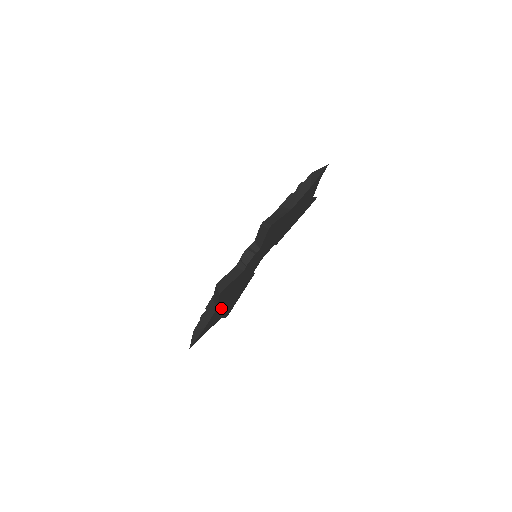
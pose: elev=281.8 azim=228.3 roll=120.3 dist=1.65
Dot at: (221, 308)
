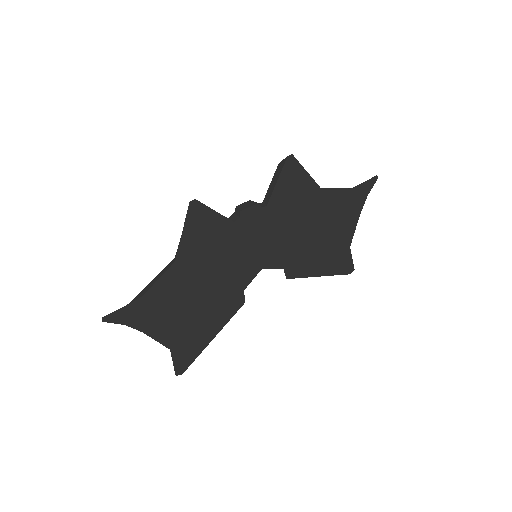
Dot at: (179, 290)
